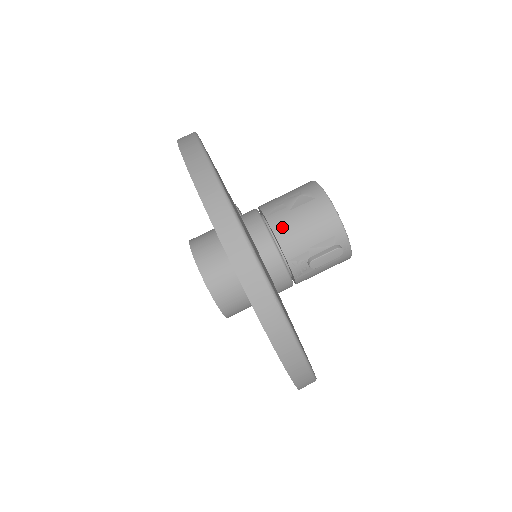
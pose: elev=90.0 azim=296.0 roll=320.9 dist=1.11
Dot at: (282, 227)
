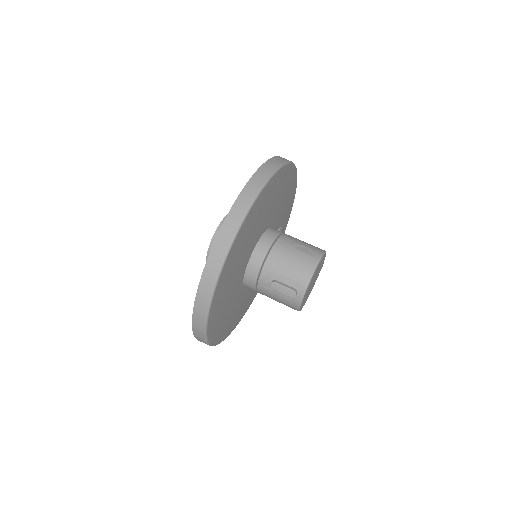
Dot at: (280, 249)
